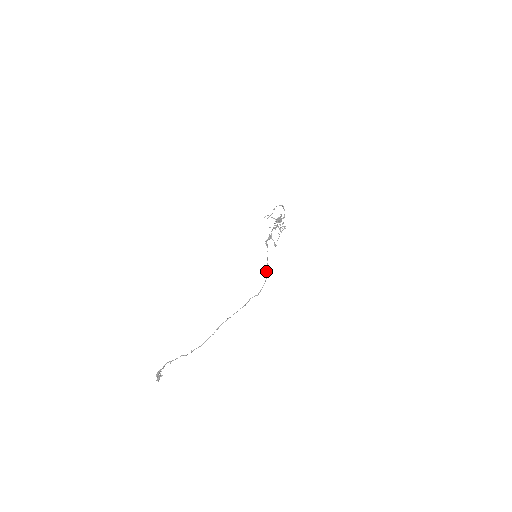
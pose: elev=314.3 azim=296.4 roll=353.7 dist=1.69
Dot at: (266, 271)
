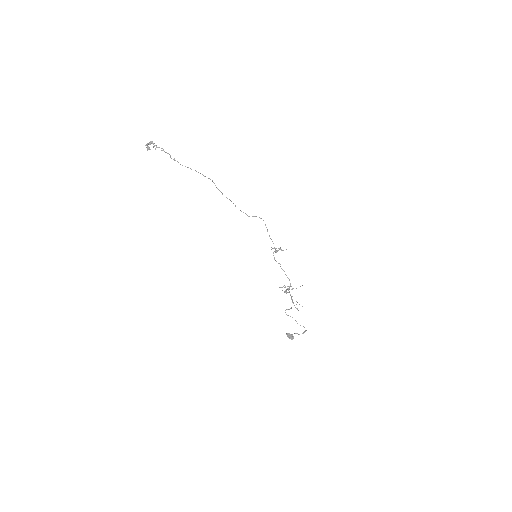
Dot at: (256, 216)
